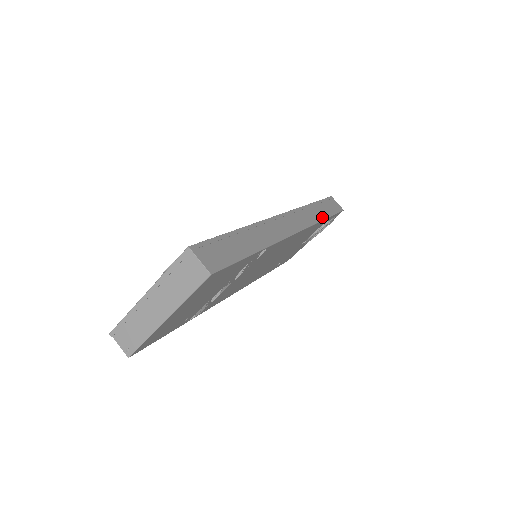
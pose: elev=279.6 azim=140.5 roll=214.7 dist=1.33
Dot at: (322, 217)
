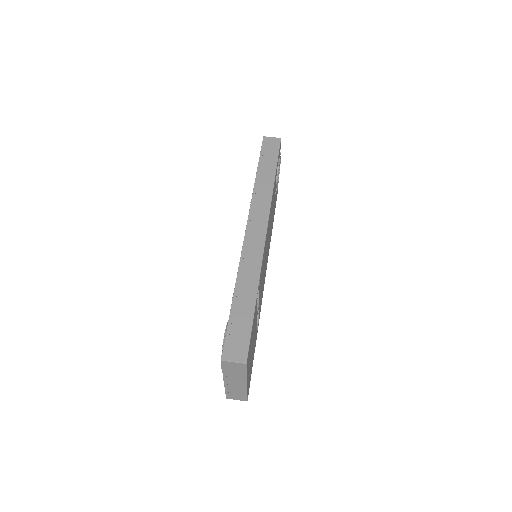
Dot at: (271, 181)
